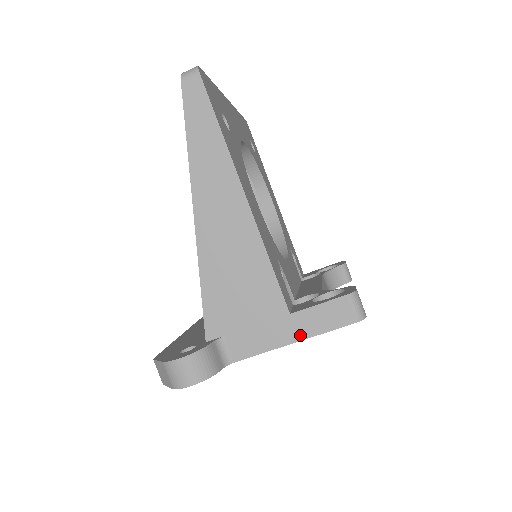
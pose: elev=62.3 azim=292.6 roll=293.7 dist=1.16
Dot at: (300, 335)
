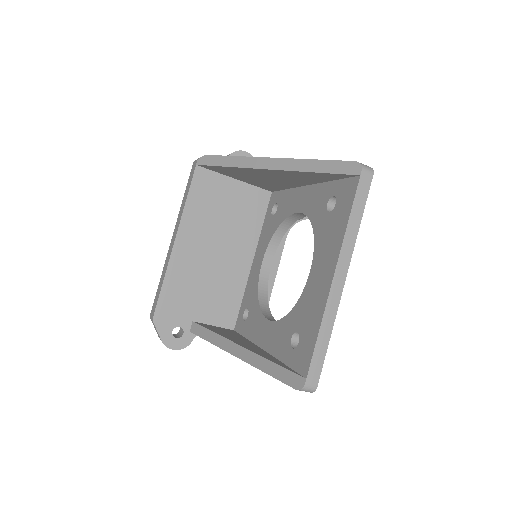
Dot at: occluded
